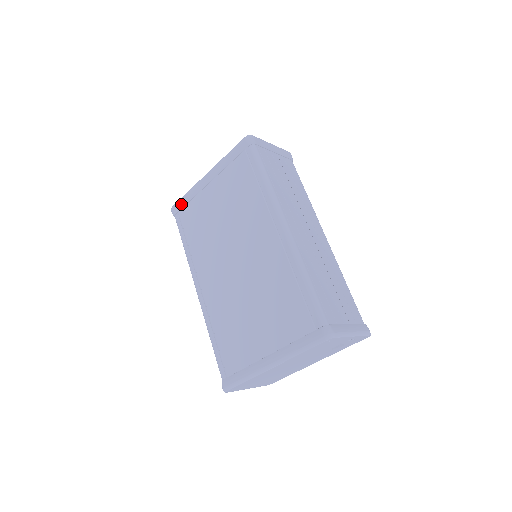
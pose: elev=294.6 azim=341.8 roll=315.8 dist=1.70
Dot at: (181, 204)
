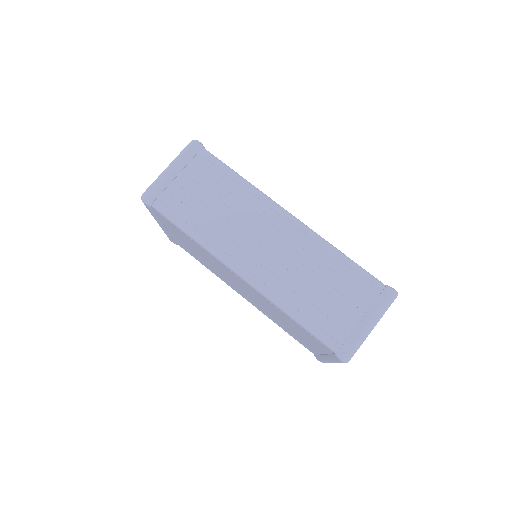
Dot at: (171, 240)
